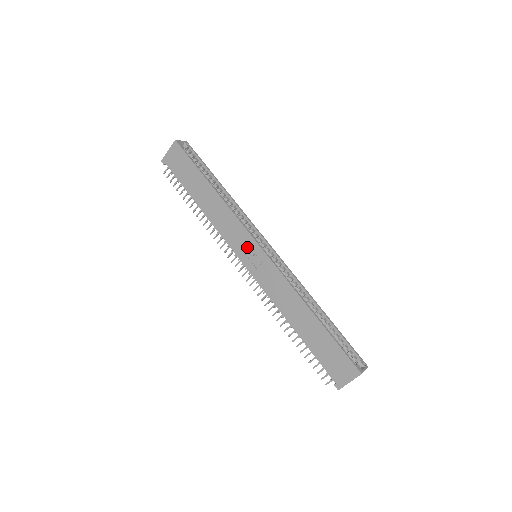
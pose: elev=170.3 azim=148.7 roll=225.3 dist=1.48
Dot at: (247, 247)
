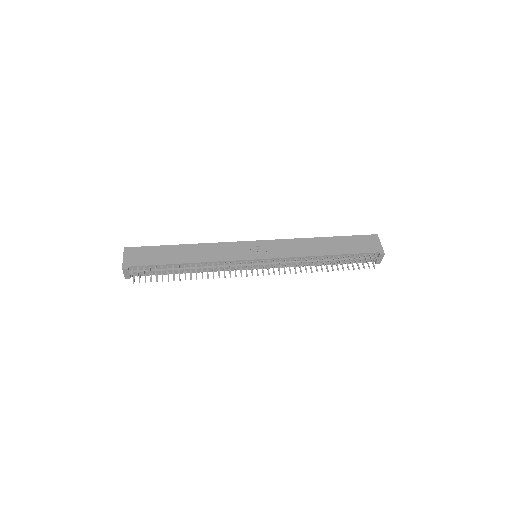
Dot at: (247, 249)
